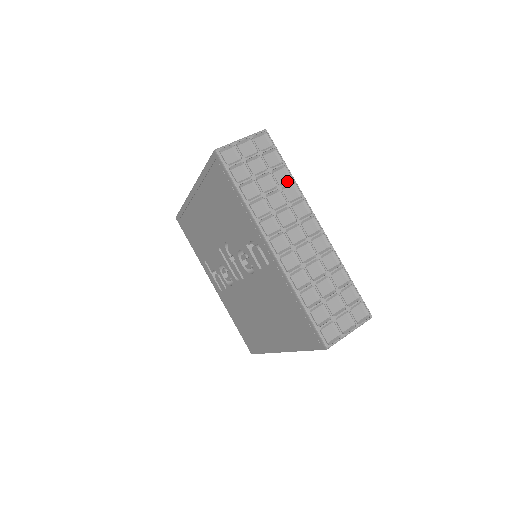
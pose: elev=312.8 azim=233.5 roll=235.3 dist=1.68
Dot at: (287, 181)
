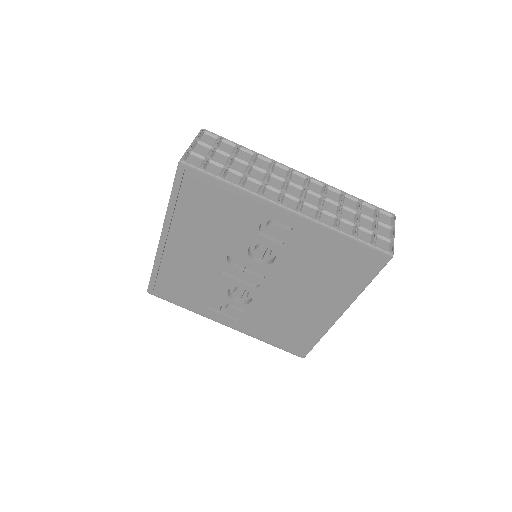
Dot at: (251, 157)
